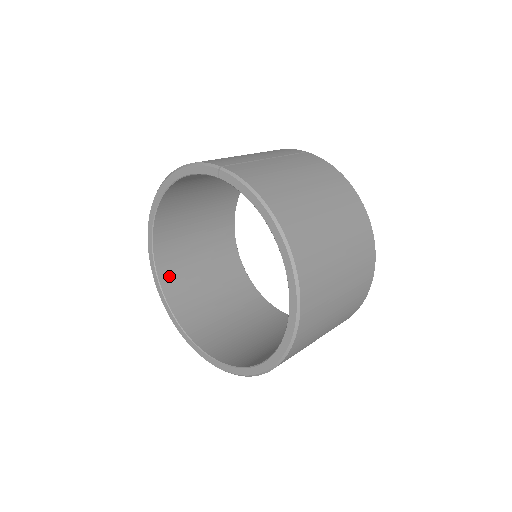
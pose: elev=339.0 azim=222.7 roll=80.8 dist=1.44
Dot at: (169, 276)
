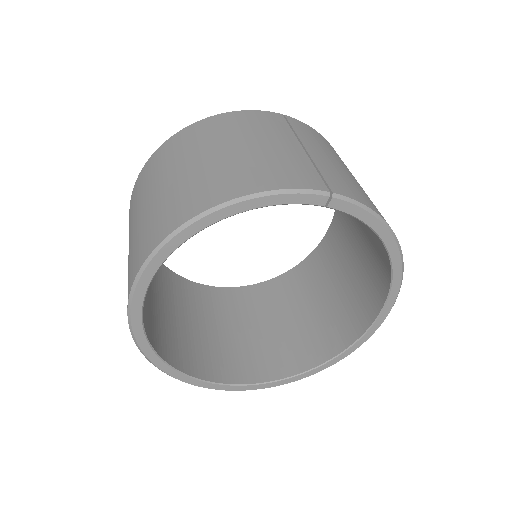
Dot at: (149, 327)
